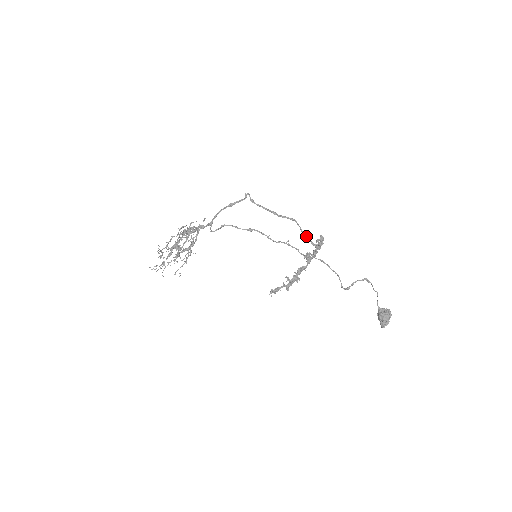
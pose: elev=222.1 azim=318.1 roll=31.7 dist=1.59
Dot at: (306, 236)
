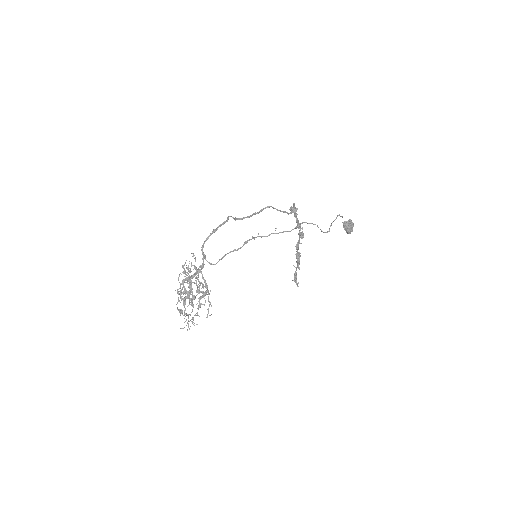
Dot at: occluded
